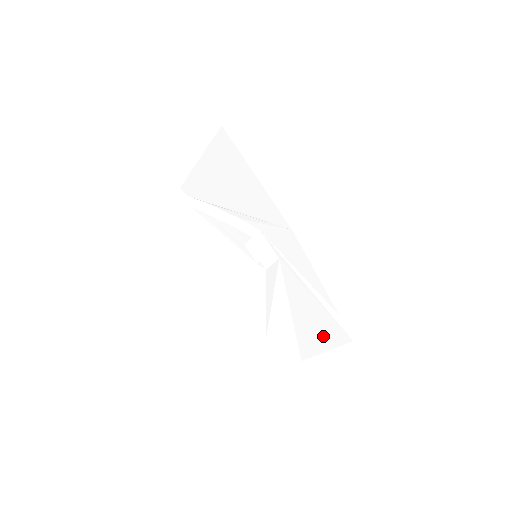
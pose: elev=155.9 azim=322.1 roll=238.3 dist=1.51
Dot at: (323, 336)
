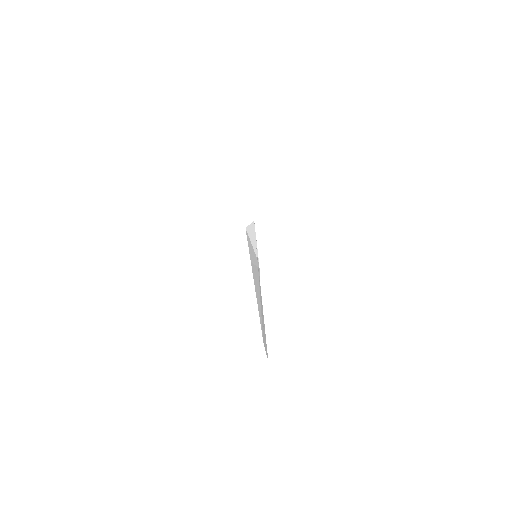
Dot at: occluded
